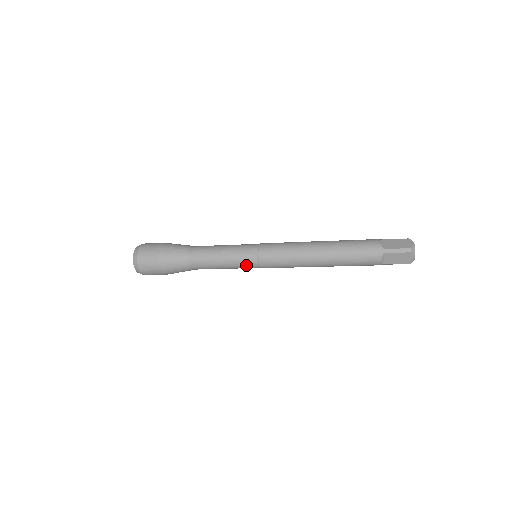
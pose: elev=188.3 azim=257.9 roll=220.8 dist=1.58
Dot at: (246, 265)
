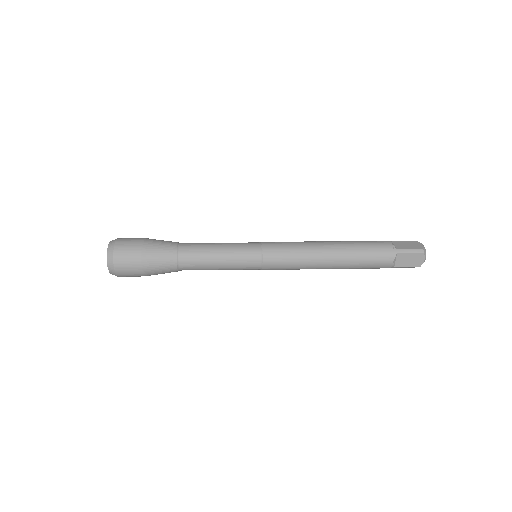
Dot at: (247, 264)
